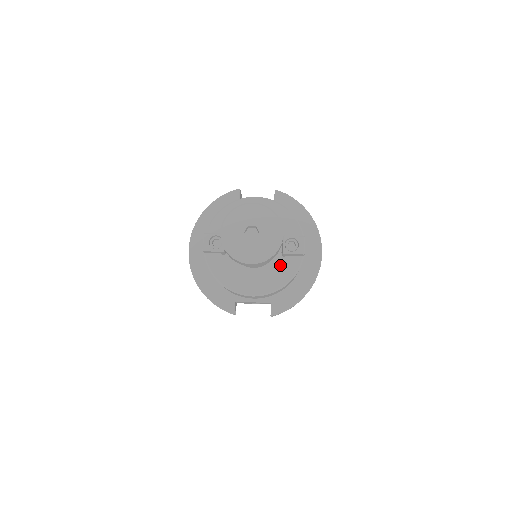
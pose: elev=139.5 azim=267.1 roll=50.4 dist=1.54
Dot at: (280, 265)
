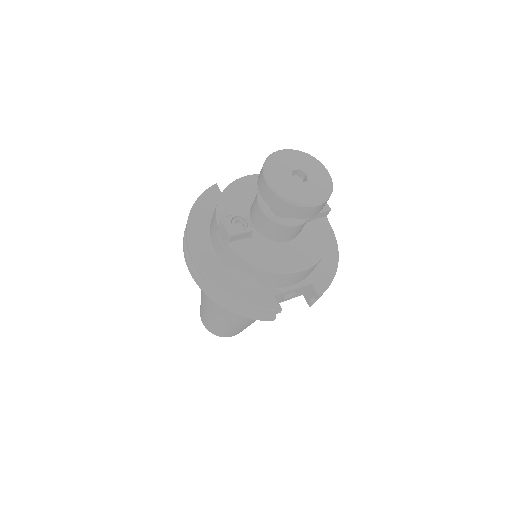
Dot at: (311, 231)
